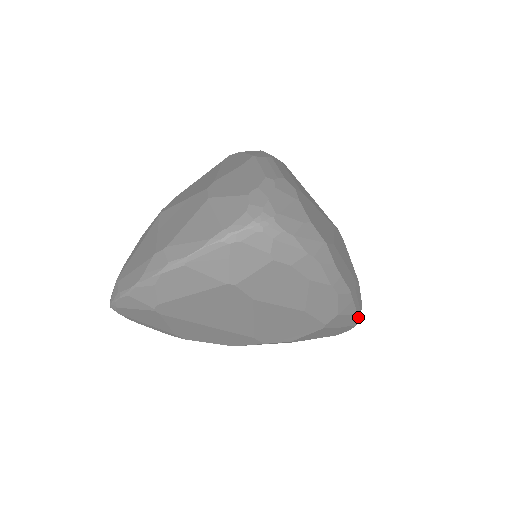
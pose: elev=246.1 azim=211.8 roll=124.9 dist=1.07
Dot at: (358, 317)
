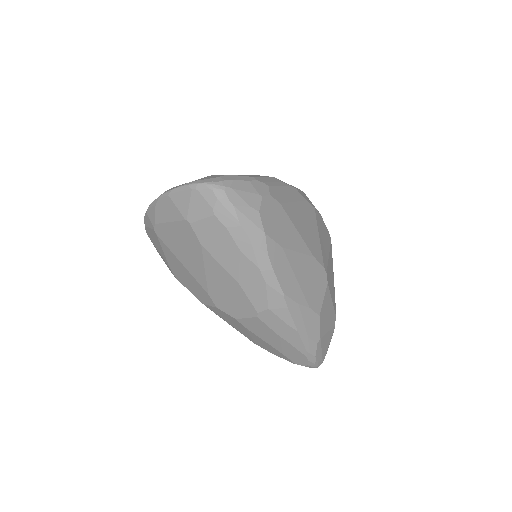
Dot at: (306, 345)
